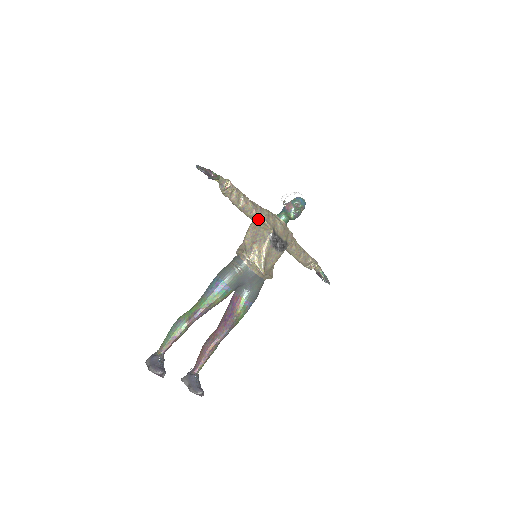
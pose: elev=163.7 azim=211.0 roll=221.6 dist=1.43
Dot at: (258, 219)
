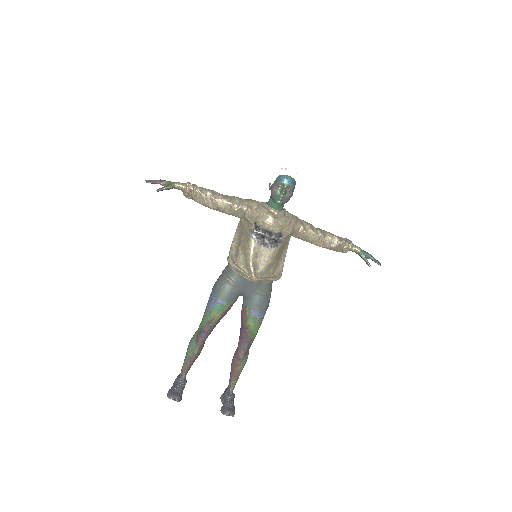
Dot at: (242, 215)
